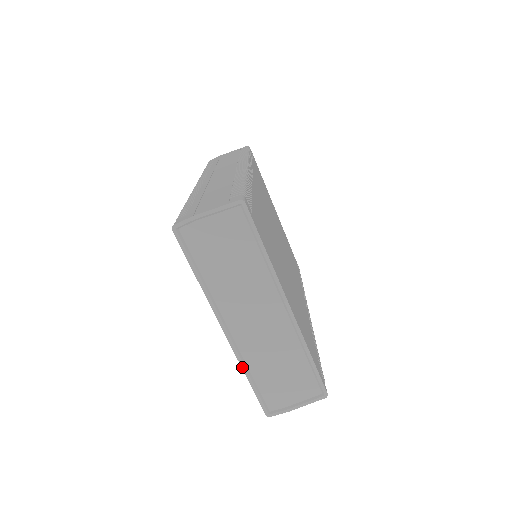
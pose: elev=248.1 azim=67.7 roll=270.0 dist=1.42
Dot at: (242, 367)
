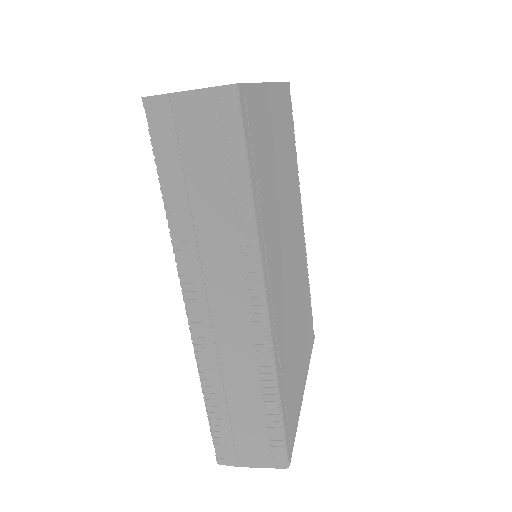
Dot at: occluded
